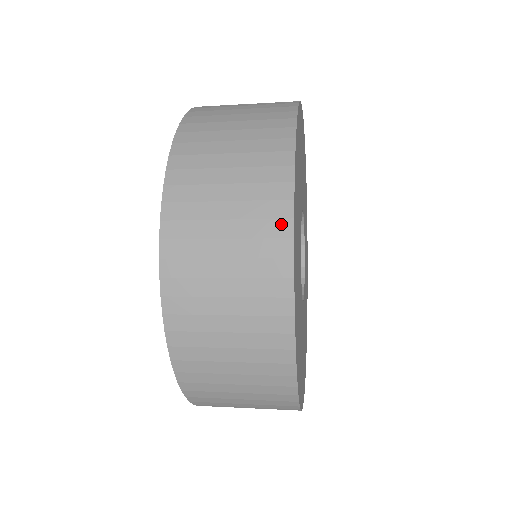
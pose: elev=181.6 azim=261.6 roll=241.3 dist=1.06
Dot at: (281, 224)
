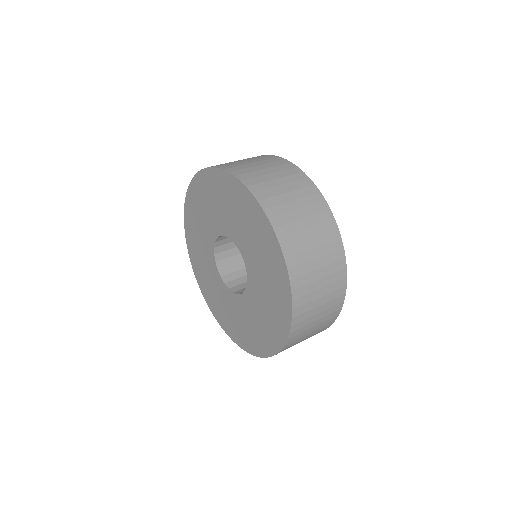
Dot at: (342, 272)
